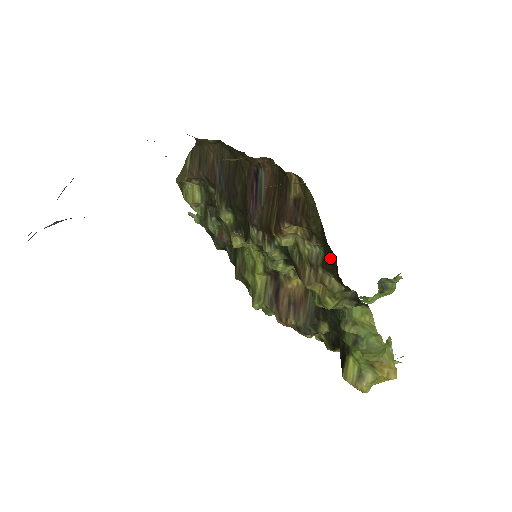
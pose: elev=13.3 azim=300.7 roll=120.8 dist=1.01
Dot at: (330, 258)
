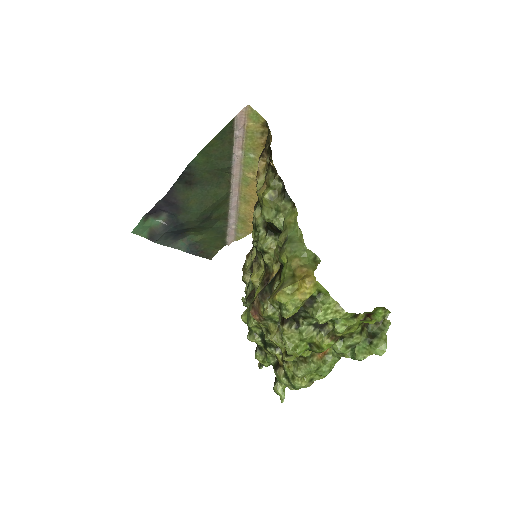
Dot at: occluded
